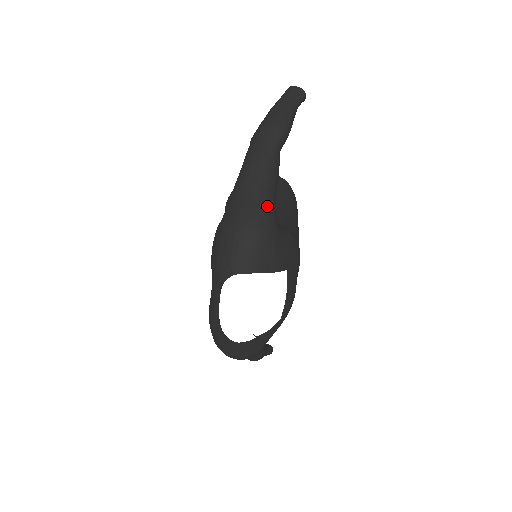
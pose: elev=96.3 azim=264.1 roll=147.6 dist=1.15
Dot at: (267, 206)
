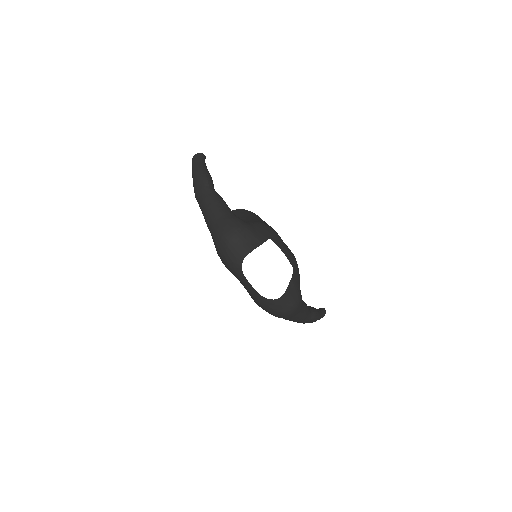
Dot at: (229, 216)
